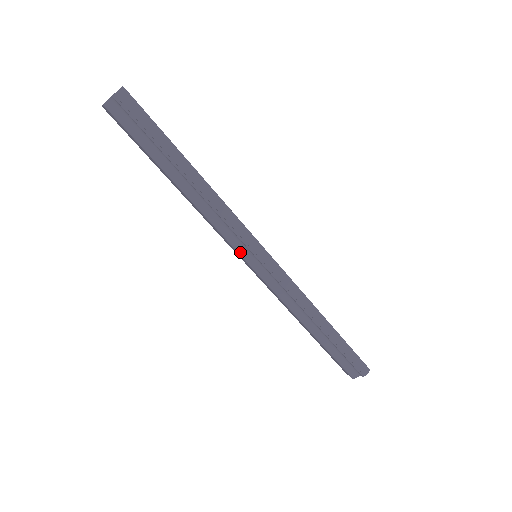
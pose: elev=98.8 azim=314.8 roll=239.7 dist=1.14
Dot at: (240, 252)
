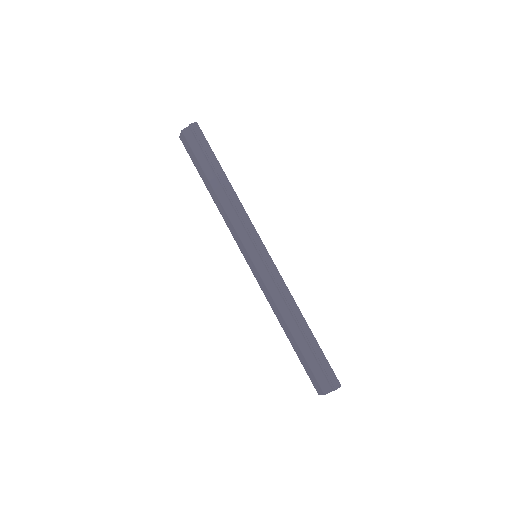
Dot at: (245, 244)
